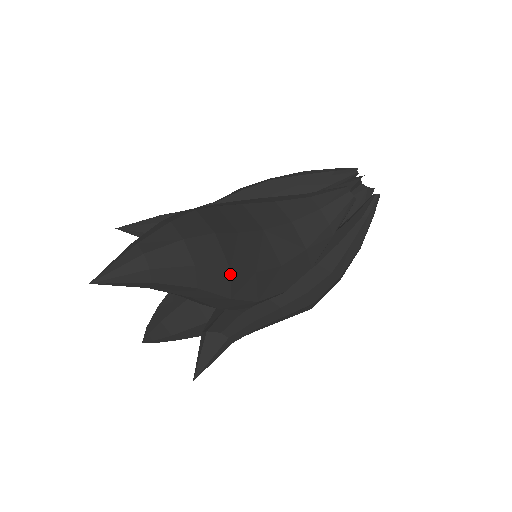
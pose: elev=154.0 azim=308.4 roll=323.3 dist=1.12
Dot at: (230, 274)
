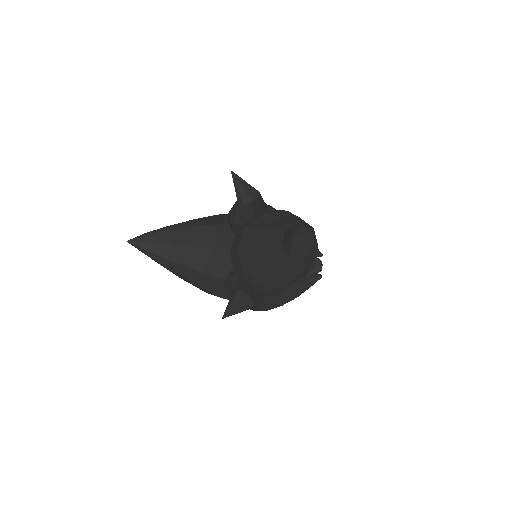
Dot at: occluded
